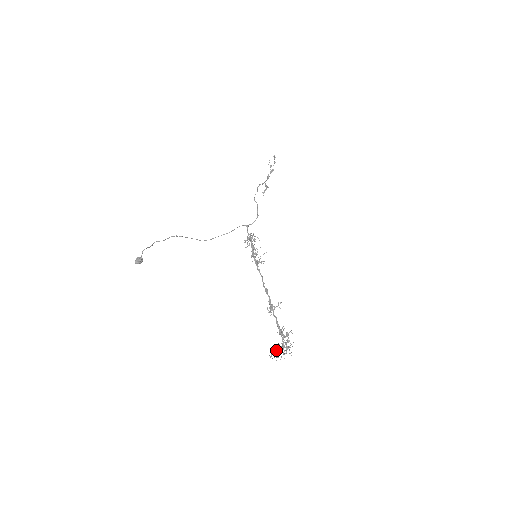
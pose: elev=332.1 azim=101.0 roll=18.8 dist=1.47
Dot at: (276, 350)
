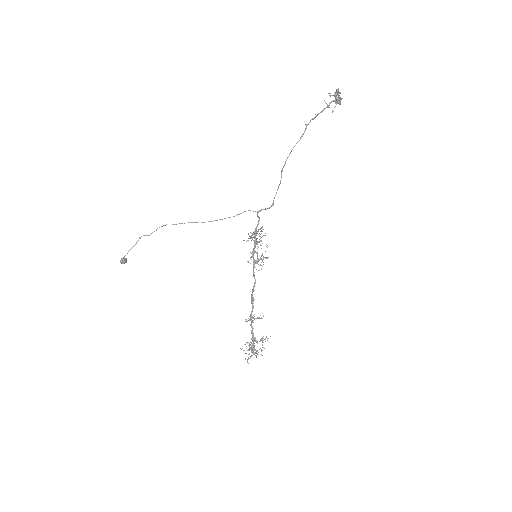
Dot at: (249, 345)
